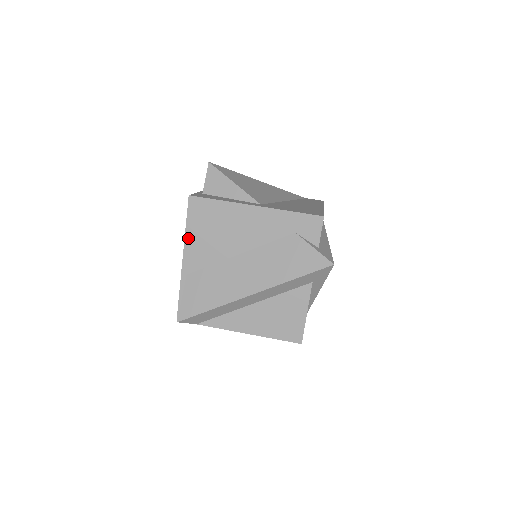
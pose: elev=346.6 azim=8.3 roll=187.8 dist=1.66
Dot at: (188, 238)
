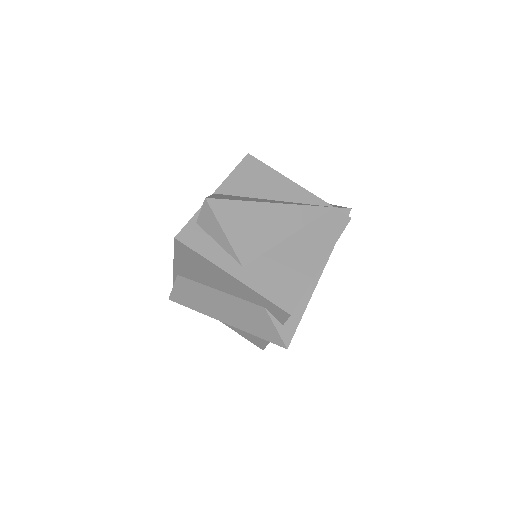
Dot at: (176, 259)
